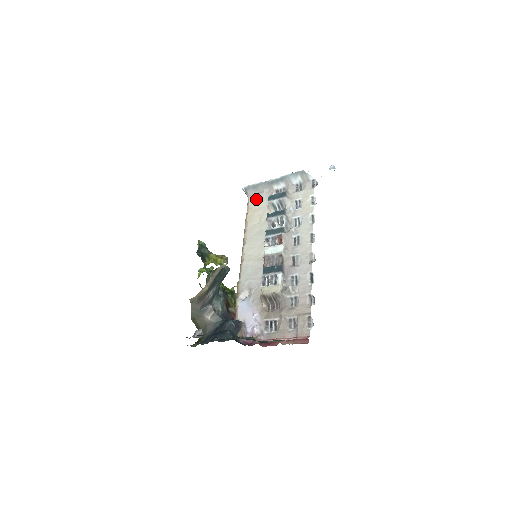
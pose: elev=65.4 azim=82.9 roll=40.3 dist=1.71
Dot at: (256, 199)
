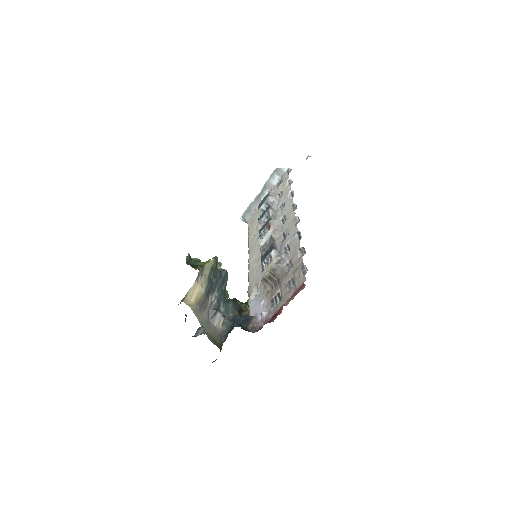
Dot at: (252, 219)
